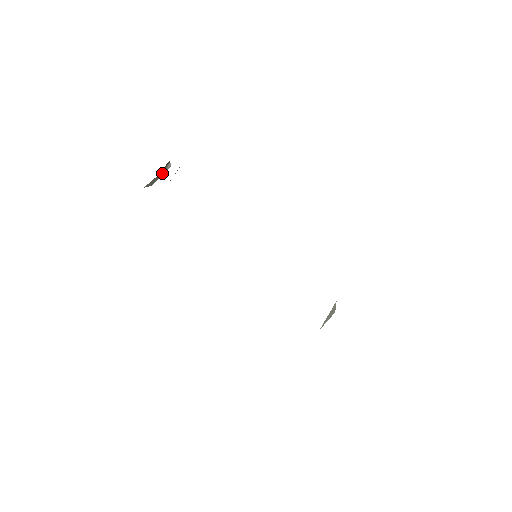
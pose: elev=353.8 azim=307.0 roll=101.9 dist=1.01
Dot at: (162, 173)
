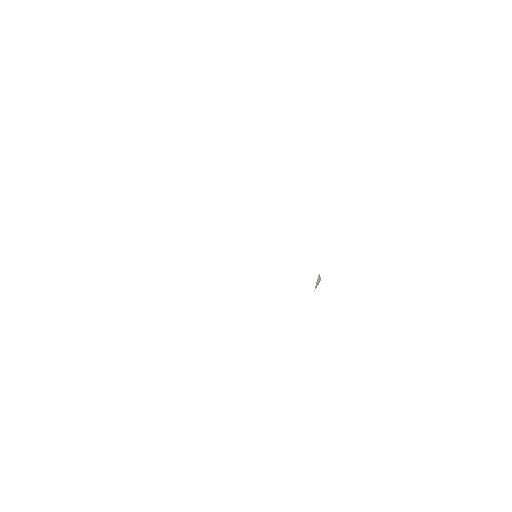
Dot at: occluded
